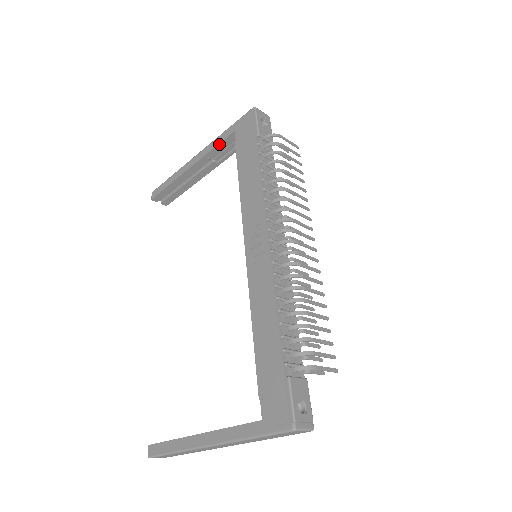
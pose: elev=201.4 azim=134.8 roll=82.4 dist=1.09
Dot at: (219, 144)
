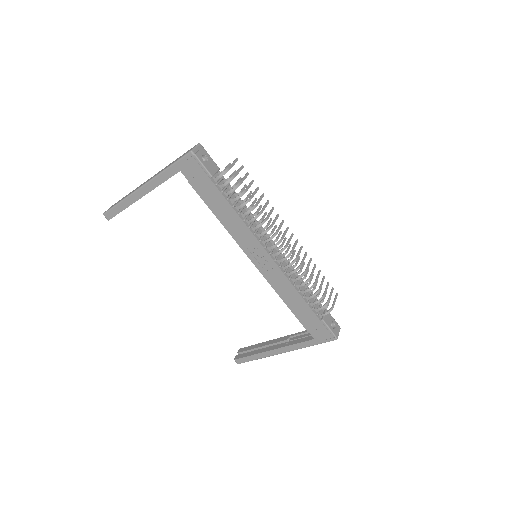
Dot at: occluded
